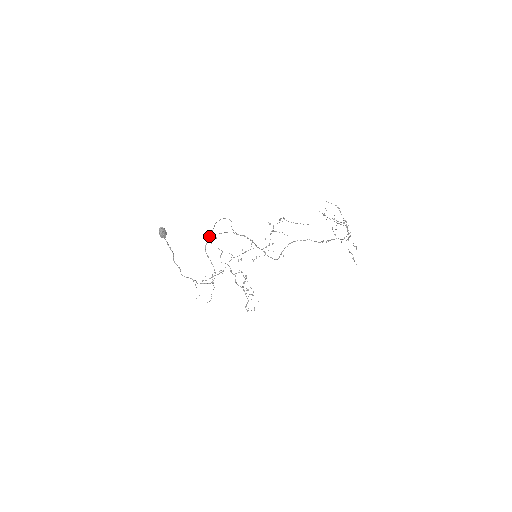
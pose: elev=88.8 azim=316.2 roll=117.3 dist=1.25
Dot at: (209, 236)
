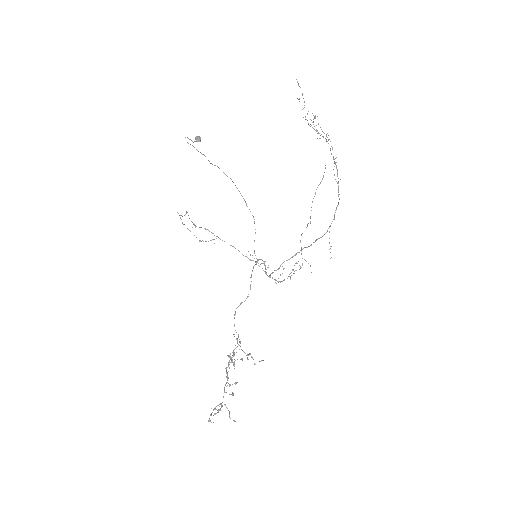
Dot at: occluded
